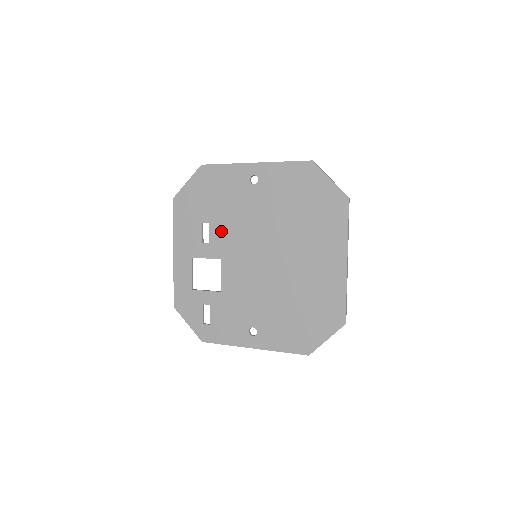
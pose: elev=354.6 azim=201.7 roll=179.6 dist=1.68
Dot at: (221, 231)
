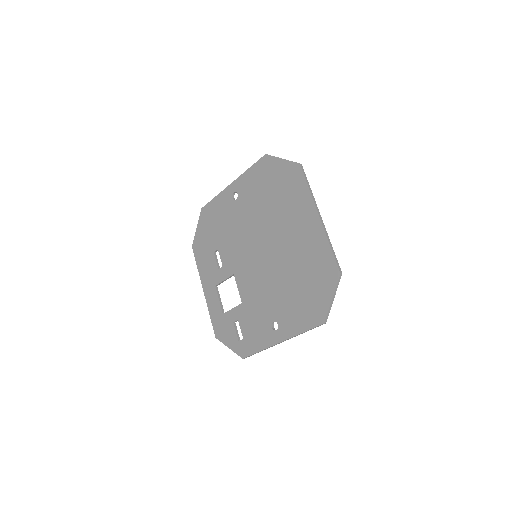
Dot at: (227, 251)
